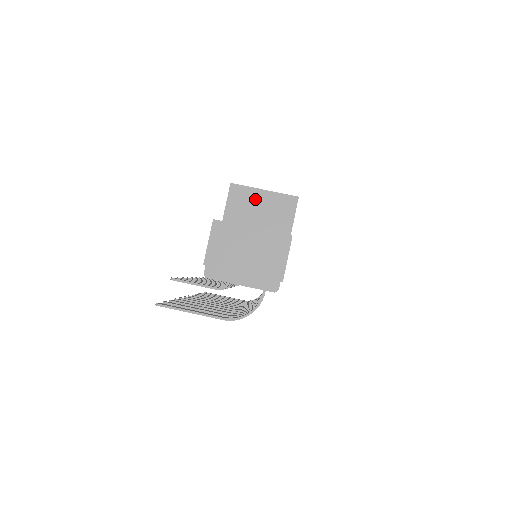
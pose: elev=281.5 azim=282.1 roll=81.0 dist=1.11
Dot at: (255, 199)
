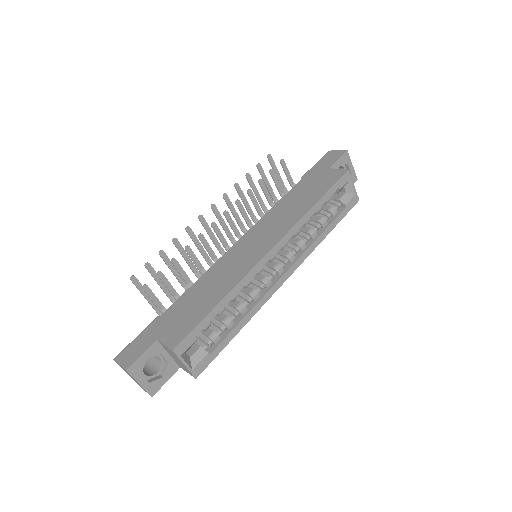
Dot at: (178, 359)
